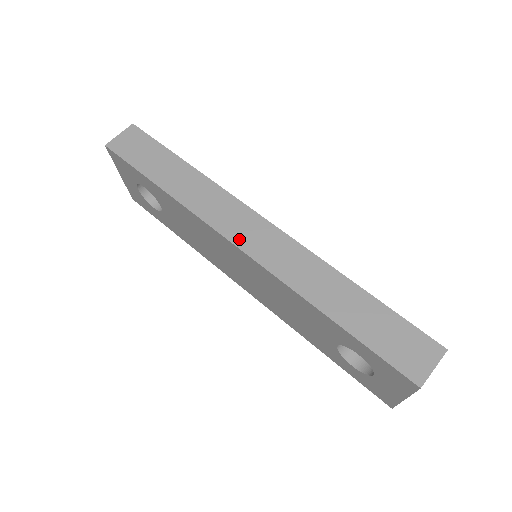
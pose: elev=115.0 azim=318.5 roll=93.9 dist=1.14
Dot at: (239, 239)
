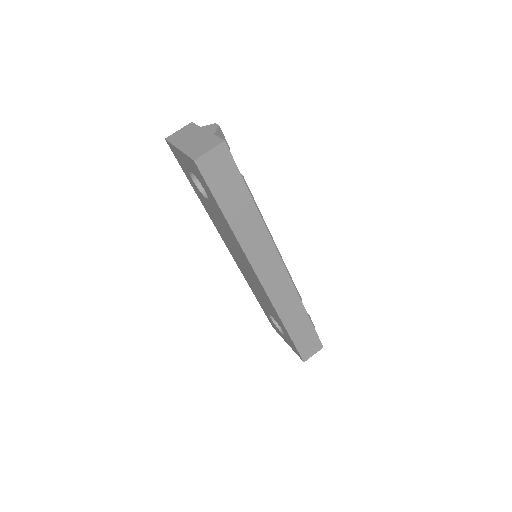
Dot at: (263, 277)
